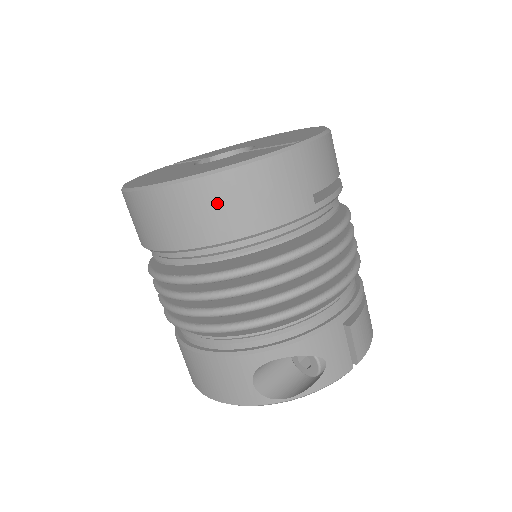
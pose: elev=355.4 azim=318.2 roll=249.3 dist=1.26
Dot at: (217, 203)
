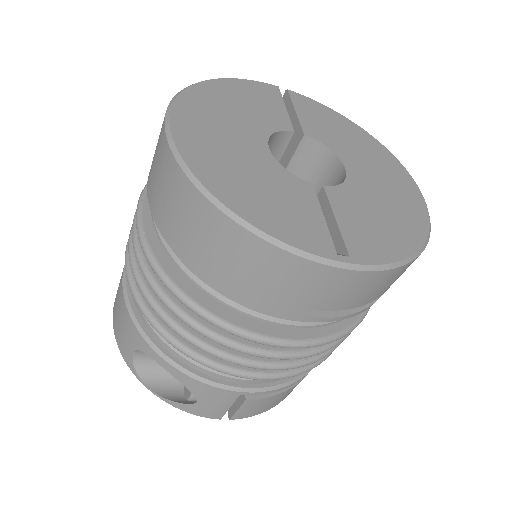
Dot at: (203, 232)
